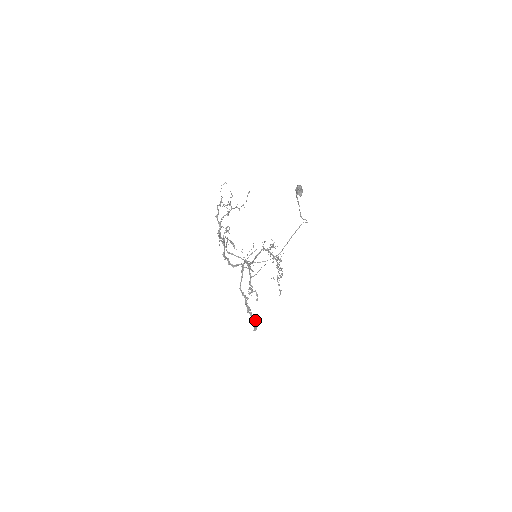
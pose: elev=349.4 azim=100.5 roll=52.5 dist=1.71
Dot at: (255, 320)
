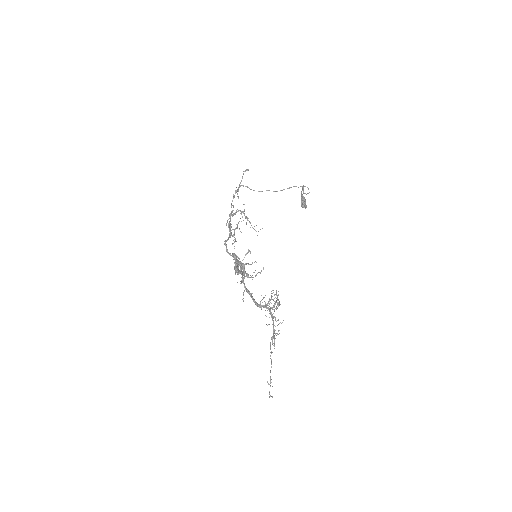
Dot at: occluded
